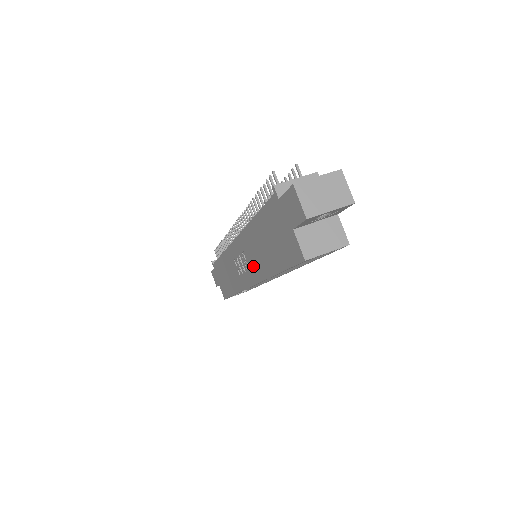
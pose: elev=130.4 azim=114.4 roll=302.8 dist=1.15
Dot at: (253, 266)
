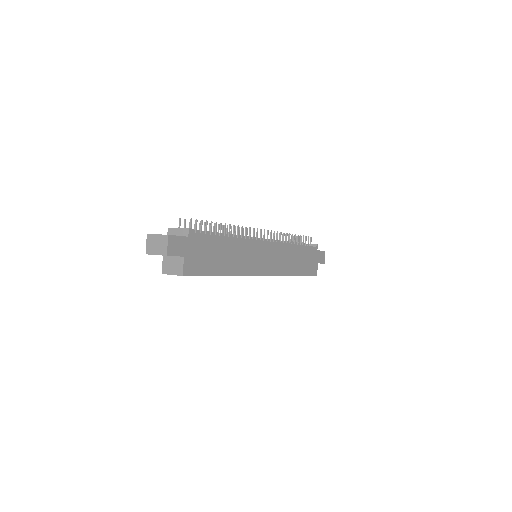
Dot at: occluded
